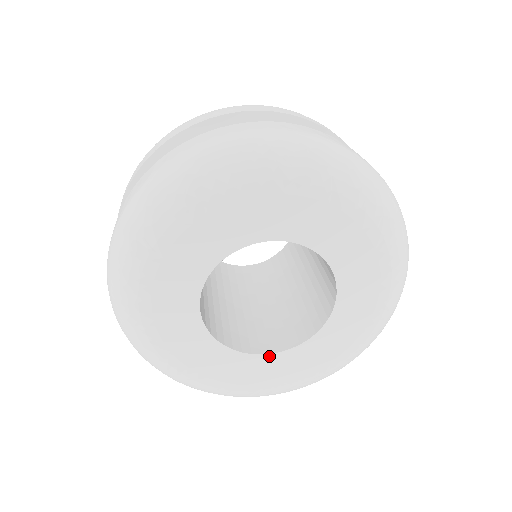
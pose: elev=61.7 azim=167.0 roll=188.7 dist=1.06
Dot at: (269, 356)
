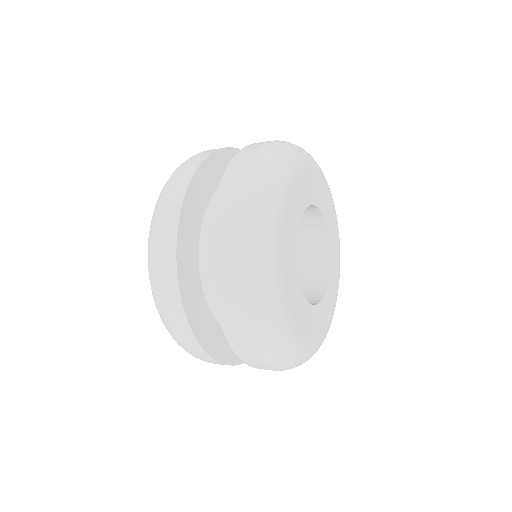
Dot at: (315, 307)
